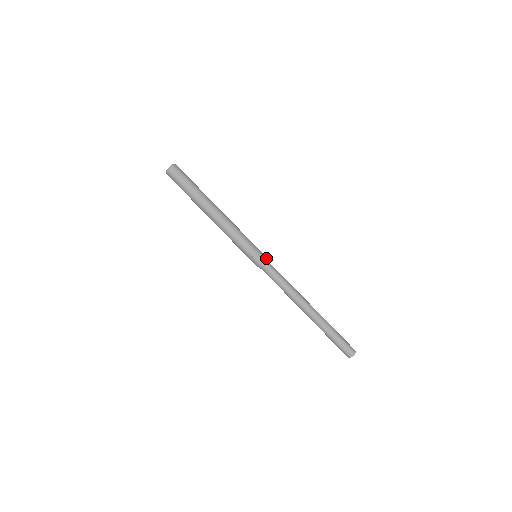
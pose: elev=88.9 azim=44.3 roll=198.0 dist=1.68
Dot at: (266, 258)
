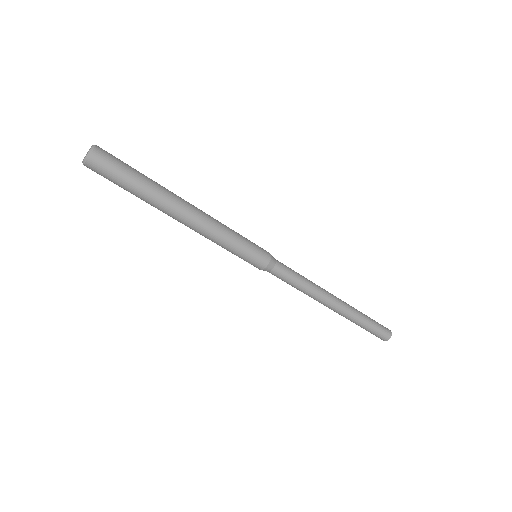
Dot at: (269, 263)
